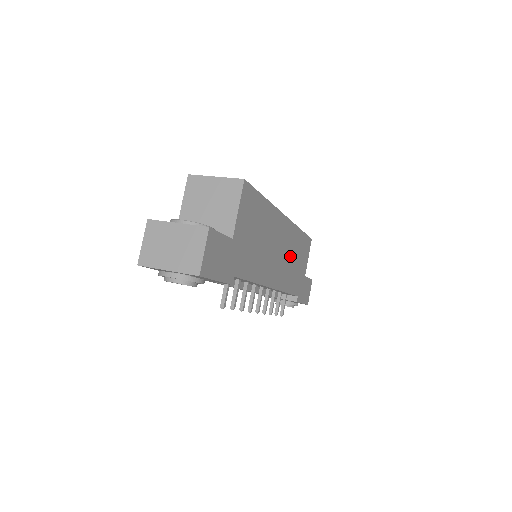
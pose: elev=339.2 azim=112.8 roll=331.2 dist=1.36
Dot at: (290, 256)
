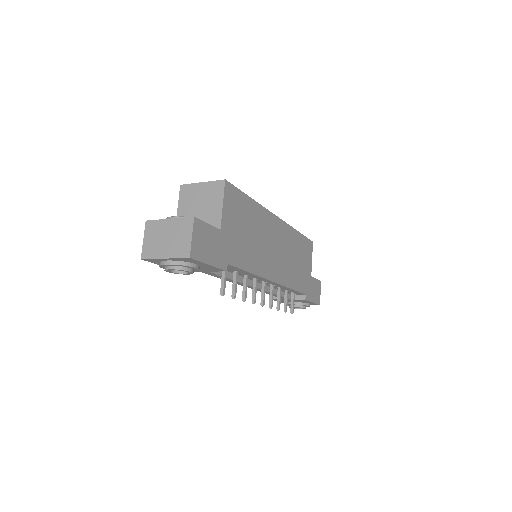
Dot at: (289, 254)
